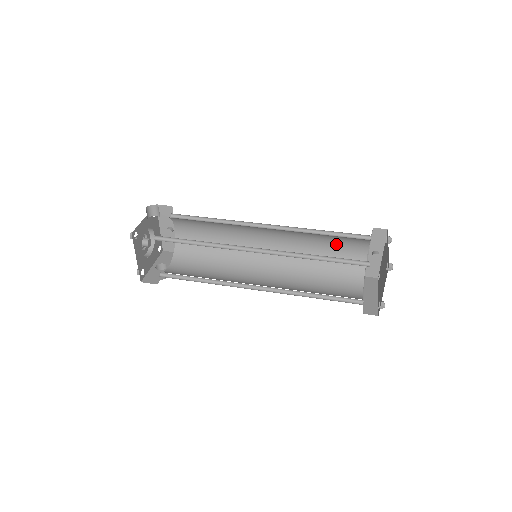
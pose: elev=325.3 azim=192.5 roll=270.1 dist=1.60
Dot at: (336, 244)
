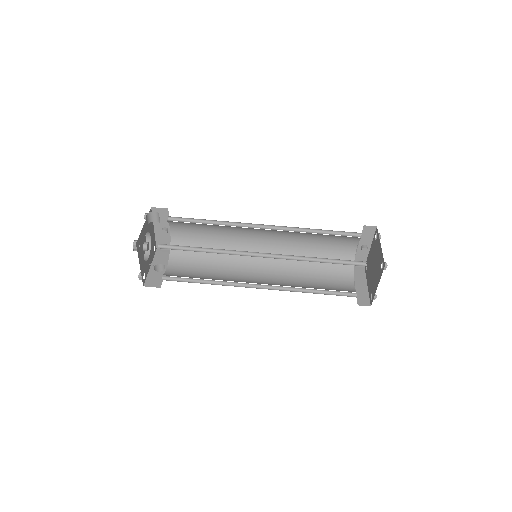
Dot at: (329, 240)
